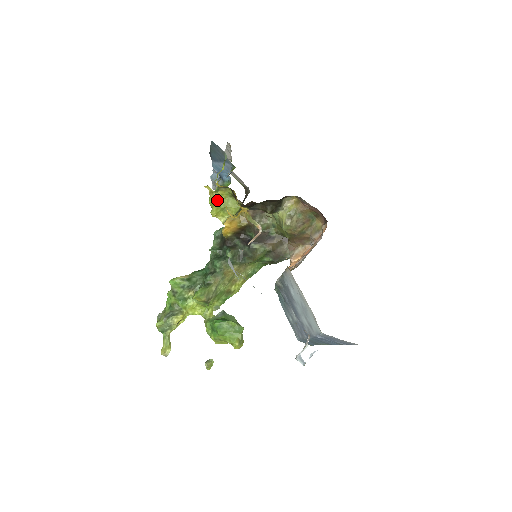
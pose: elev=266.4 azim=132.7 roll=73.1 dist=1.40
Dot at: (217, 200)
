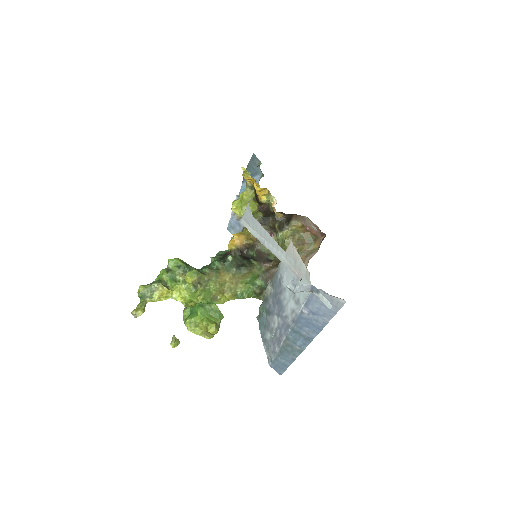
Dot at: (248, 176)
